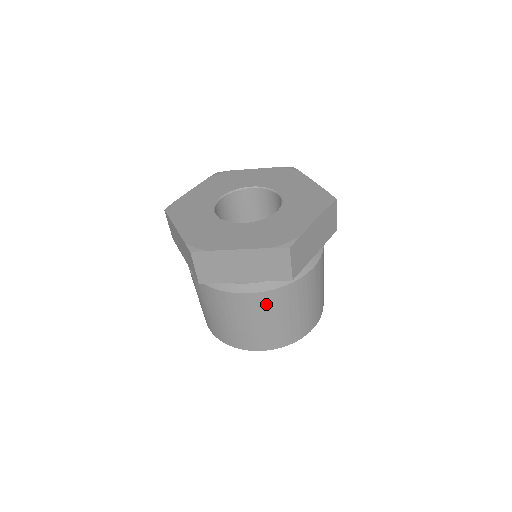
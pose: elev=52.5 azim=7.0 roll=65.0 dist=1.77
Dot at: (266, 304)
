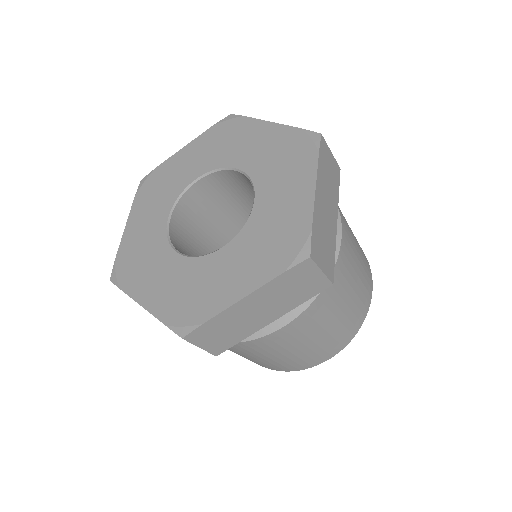
Dot at: occluded
